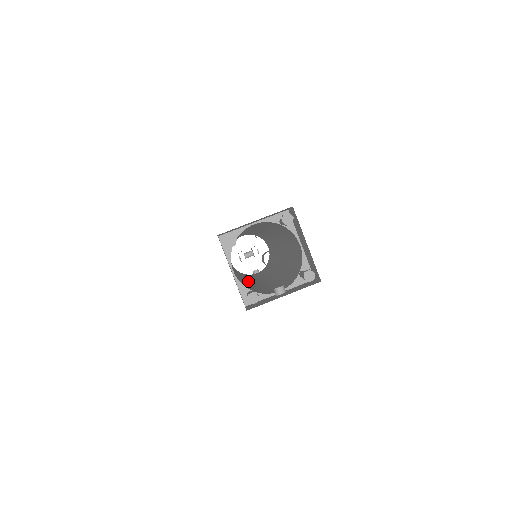
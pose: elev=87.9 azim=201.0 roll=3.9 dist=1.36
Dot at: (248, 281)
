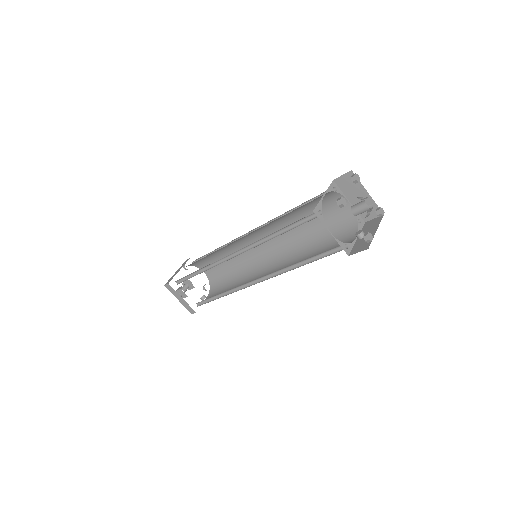
Dot at: (269, 275)
